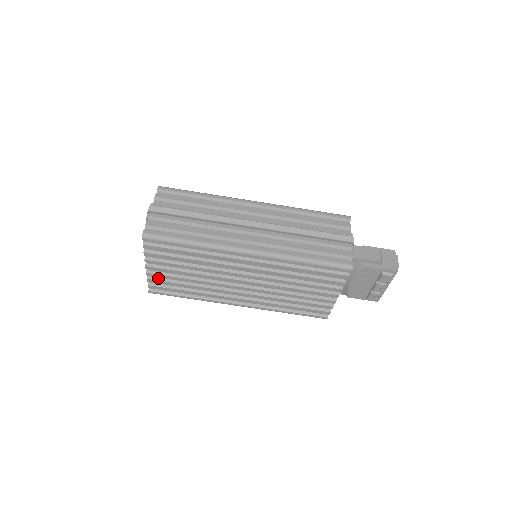
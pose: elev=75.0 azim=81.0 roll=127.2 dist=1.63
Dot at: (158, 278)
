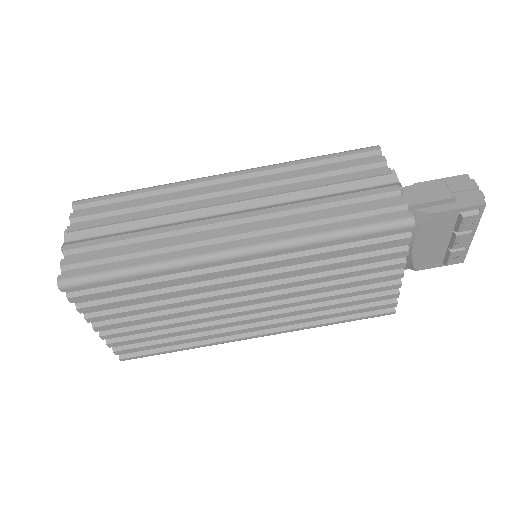
Dot at: (122, 337)
